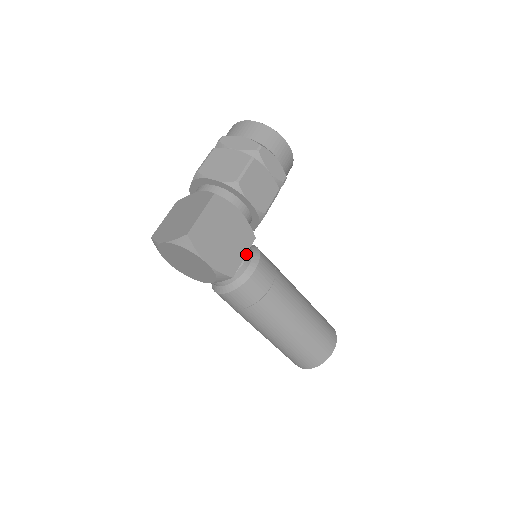
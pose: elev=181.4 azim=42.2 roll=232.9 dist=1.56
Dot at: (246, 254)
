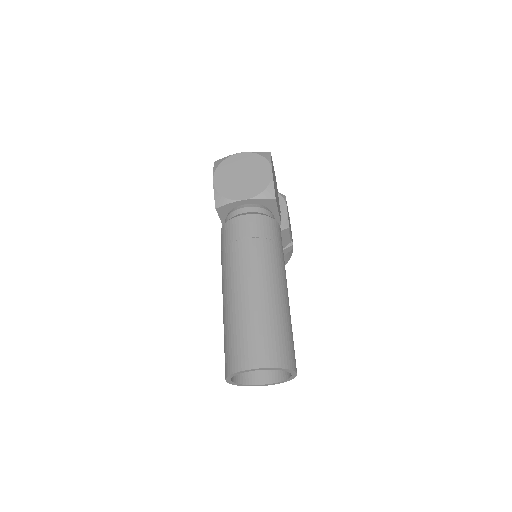
Dot at: occluded
